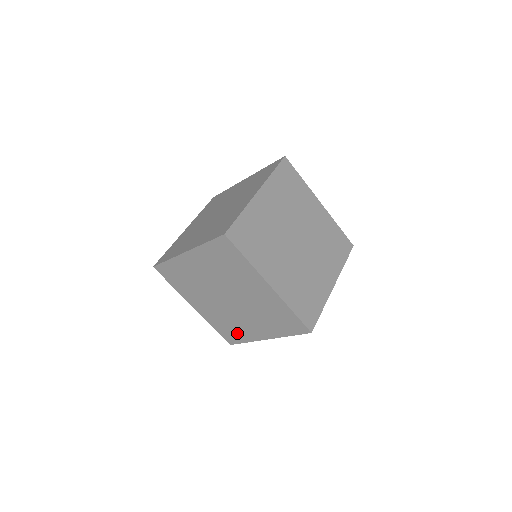
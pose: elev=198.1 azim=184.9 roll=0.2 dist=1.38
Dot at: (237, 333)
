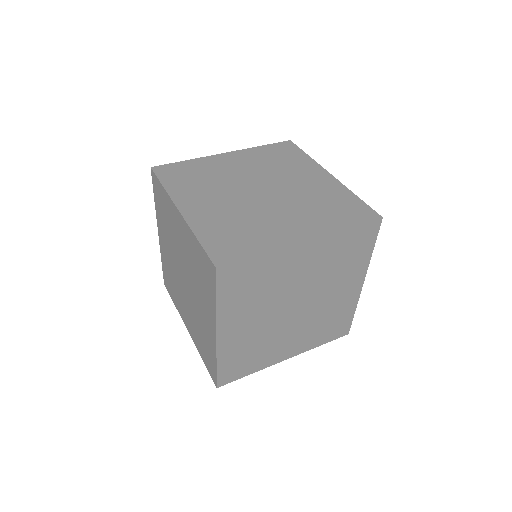
Dot at: (251, 362)
